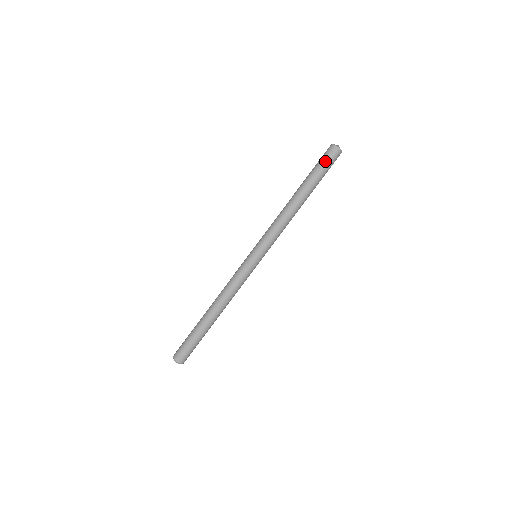
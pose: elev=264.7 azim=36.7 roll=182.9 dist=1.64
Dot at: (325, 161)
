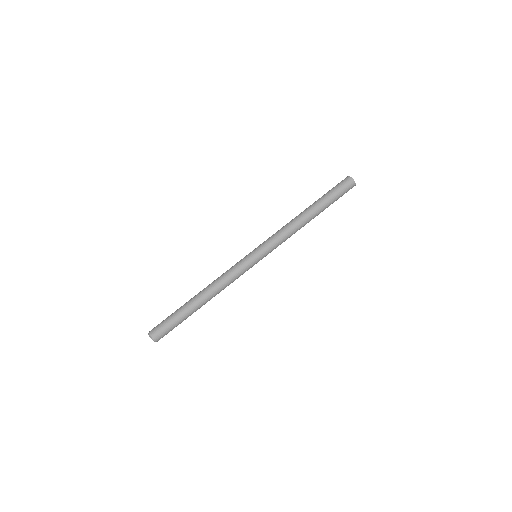
Dot at: (341, 189)
